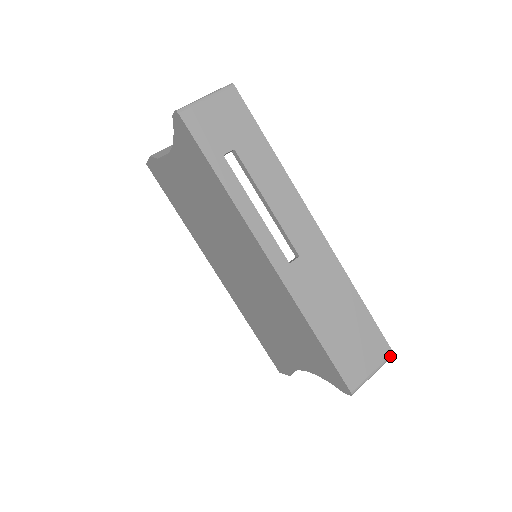
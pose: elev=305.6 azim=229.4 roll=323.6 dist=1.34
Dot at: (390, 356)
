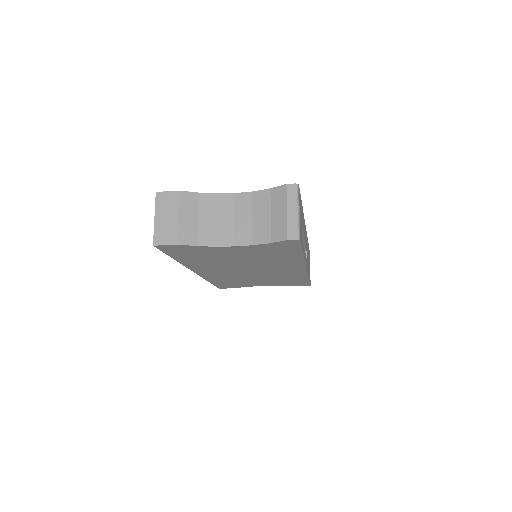
Dot at: occluded
